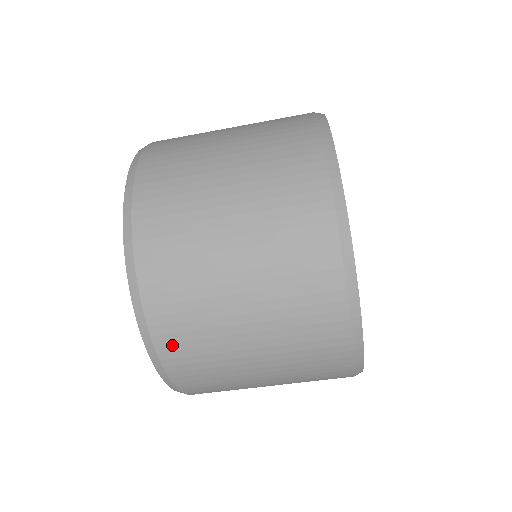
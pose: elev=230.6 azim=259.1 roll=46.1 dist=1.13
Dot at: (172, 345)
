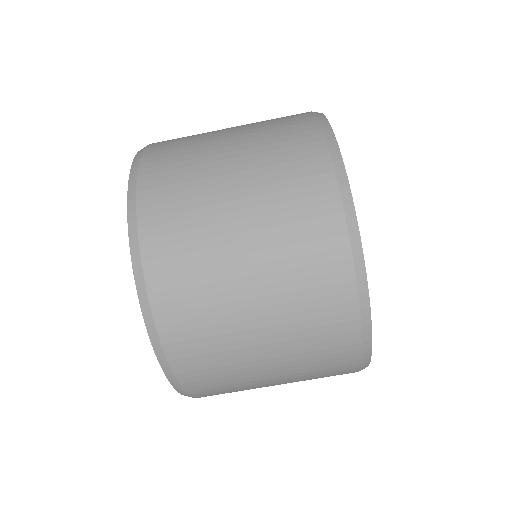
Dot at: (207, 394)
